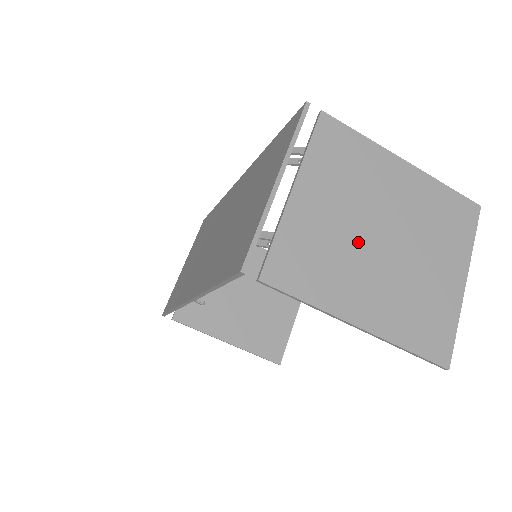
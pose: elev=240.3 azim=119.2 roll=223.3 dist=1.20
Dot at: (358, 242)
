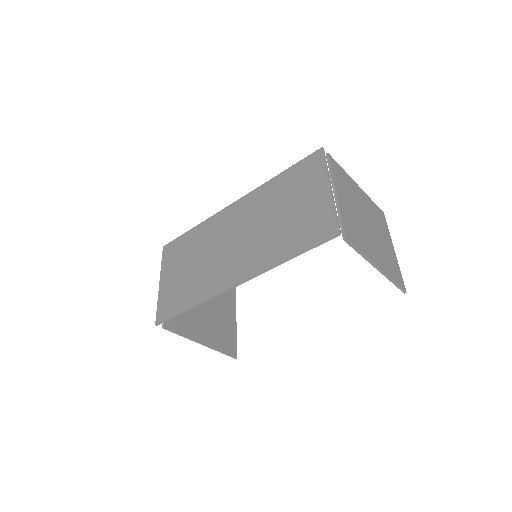
Dot at: (362, 224)
